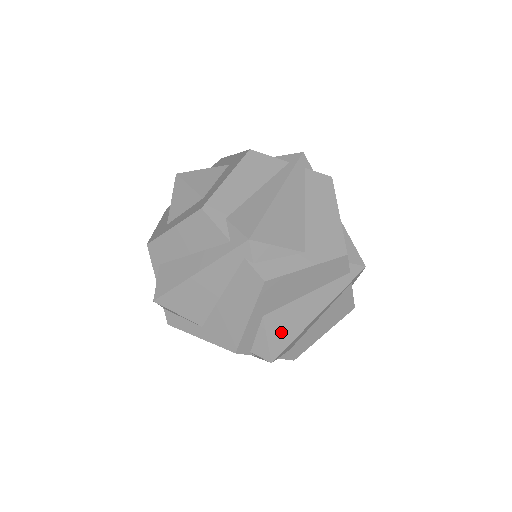
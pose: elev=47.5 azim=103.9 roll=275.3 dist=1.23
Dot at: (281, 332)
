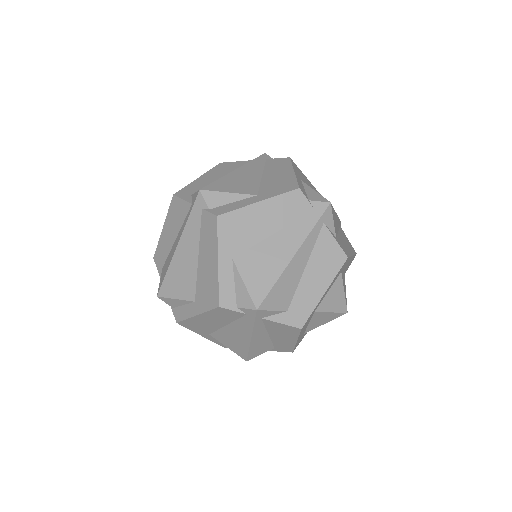
Dot at: (257, 275)
